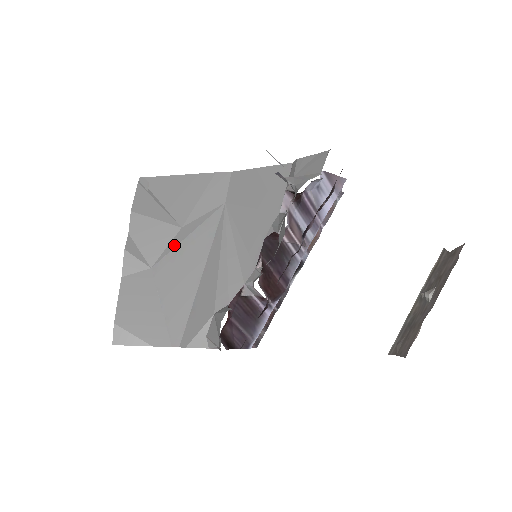
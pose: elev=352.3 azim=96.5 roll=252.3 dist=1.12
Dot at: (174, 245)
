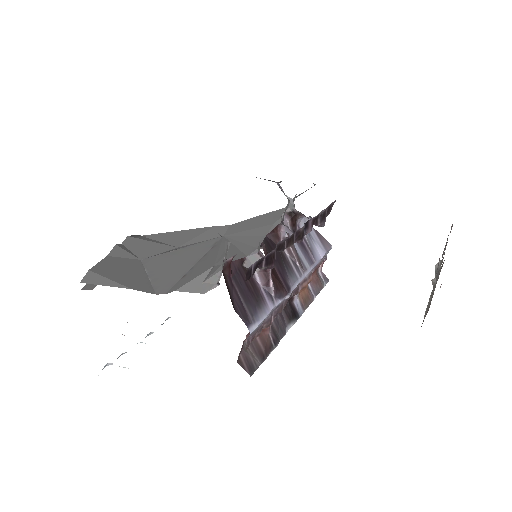
Dot at: (169, 251)
